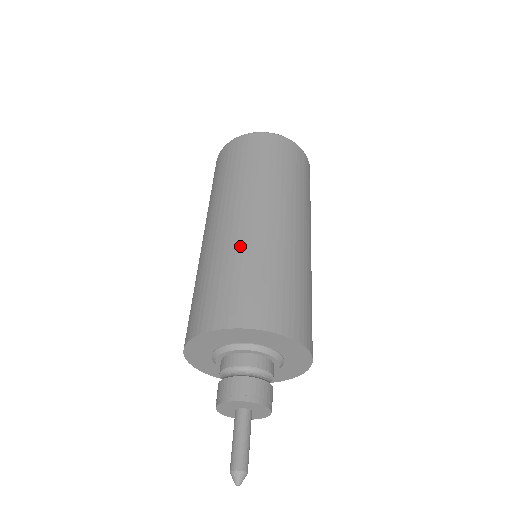
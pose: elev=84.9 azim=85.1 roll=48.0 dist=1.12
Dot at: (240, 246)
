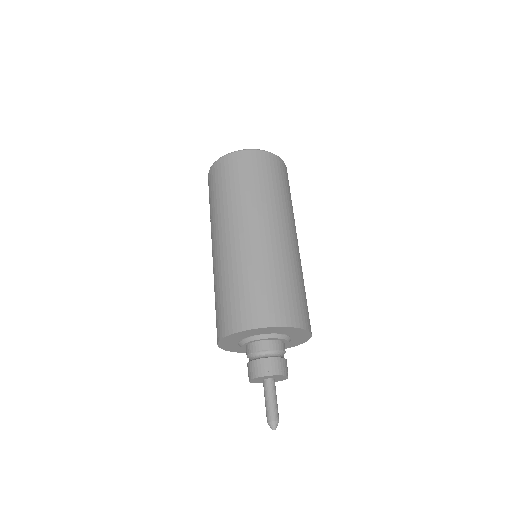
Dot at: (244, 261)
